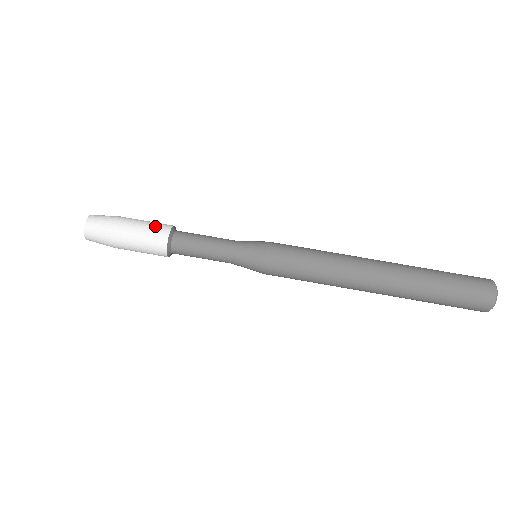
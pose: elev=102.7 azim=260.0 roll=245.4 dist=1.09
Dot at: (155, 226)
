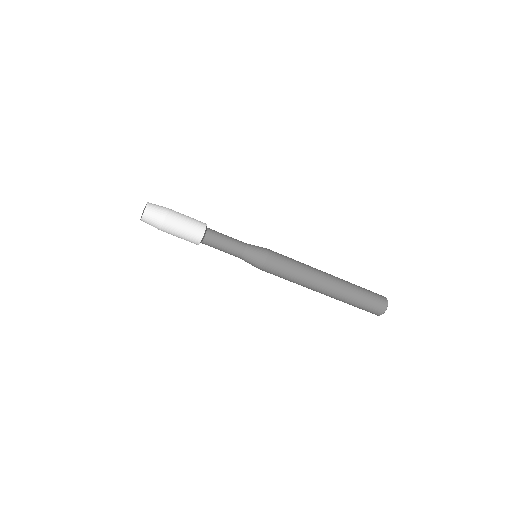
Dot at: (196, 221)
